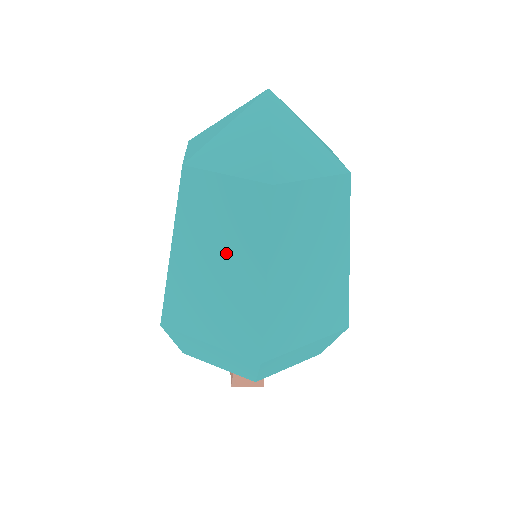
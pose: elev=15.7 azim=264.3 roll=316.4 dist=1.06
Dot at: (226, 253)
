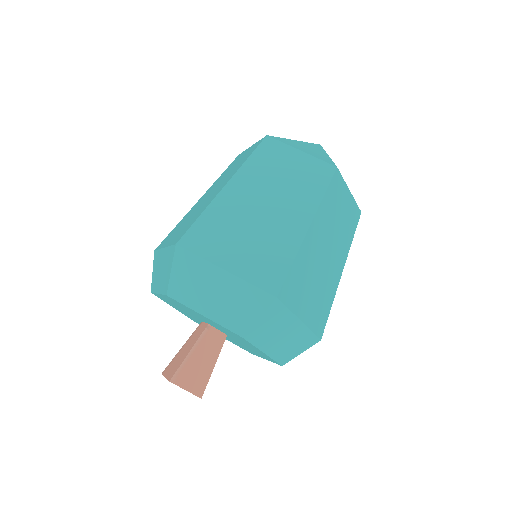
Dot at: (279, 200)
